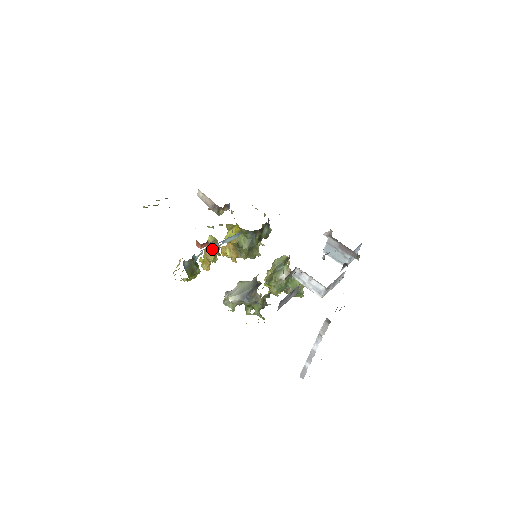
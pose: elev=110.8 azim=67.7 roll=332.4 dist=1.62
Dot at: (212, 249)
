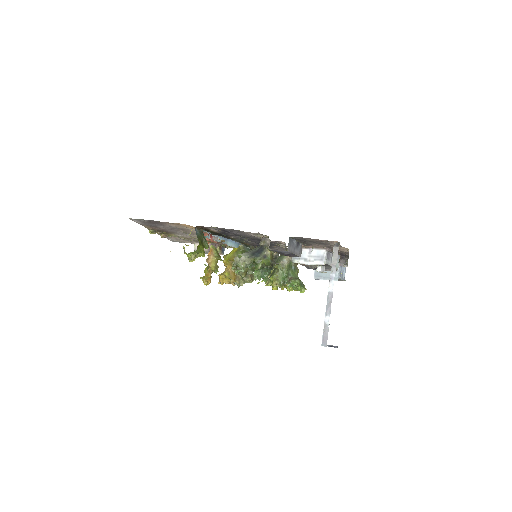
Dot at: (214, 254)
